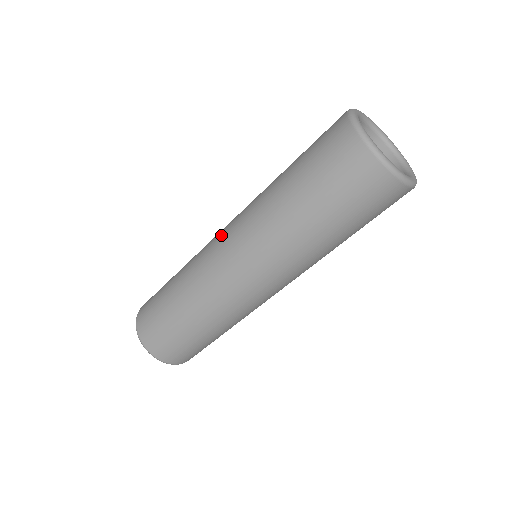
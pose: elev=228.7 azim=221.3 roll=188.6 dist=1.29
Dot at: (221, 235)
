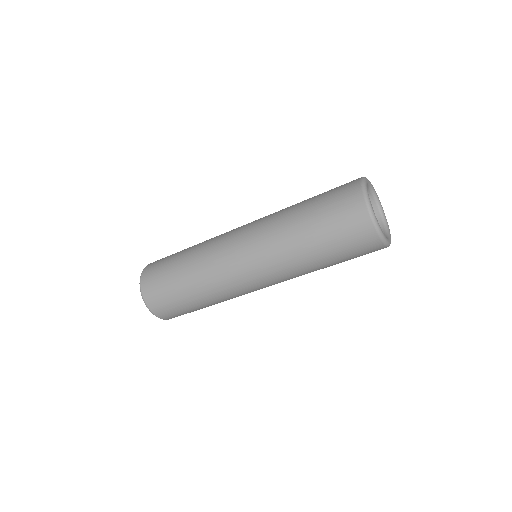
Dot at: (241, 265)
